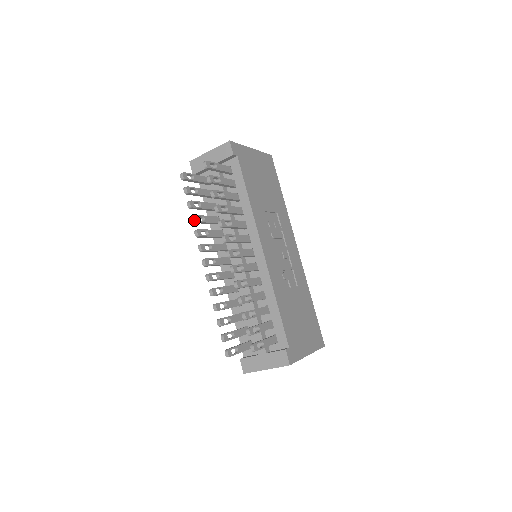
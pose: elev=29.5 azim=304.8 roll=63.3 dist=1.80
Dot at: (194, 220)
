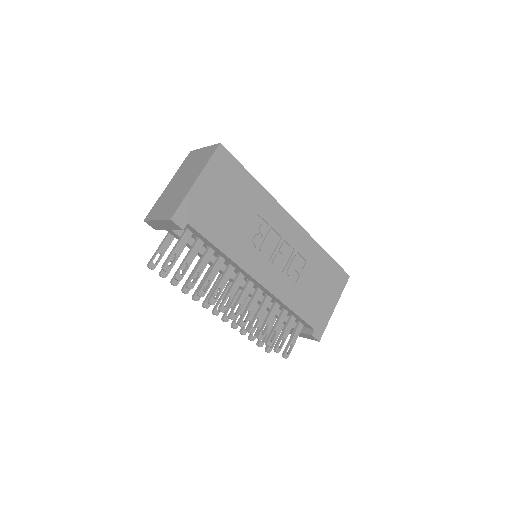
Dot at: occluded
